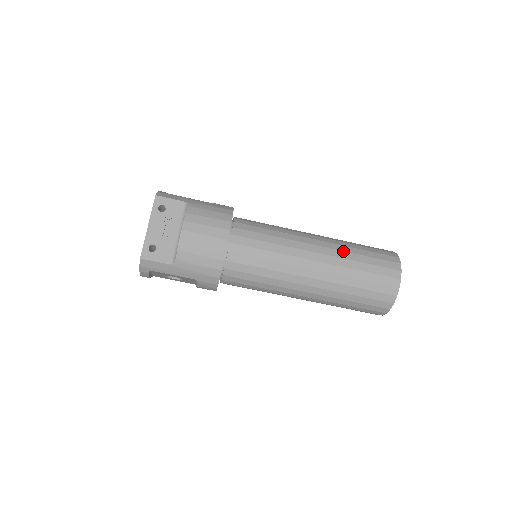
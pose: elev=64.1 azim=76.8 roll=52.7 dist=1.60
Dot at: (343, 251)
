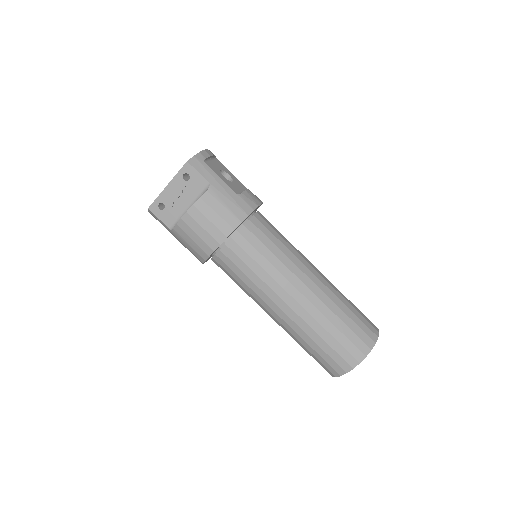
Dot at: (321, 313)
